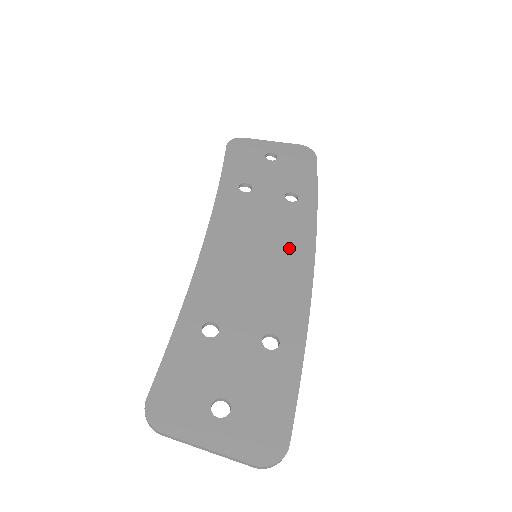
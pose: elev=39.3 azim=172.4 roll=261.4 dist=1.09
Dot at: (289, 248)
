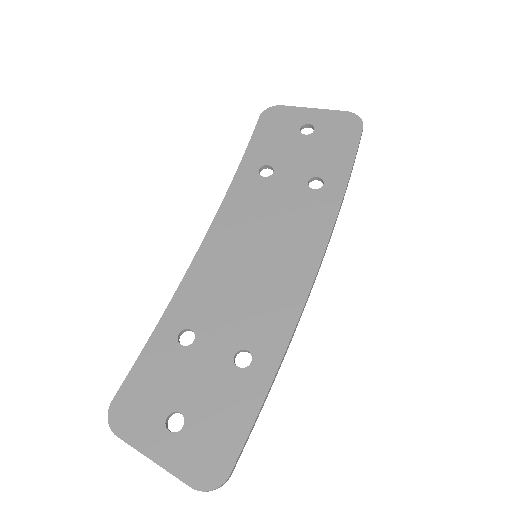
Dot at: (294, 249)
